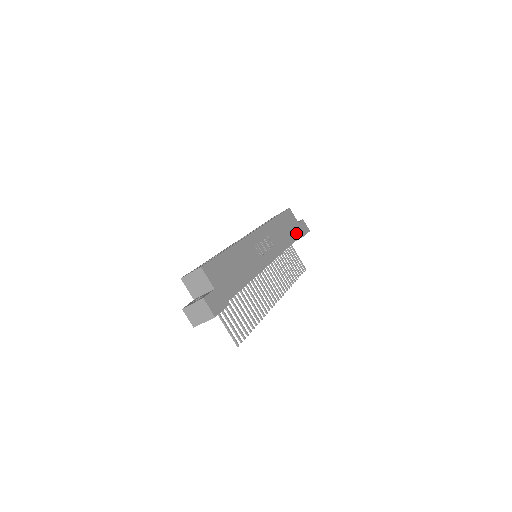
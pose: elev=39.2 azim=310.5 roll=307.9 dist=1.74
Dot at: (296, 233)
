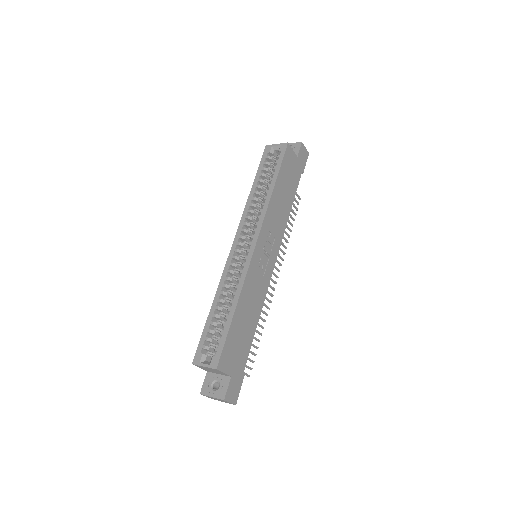
Dot at: (295, 180)
